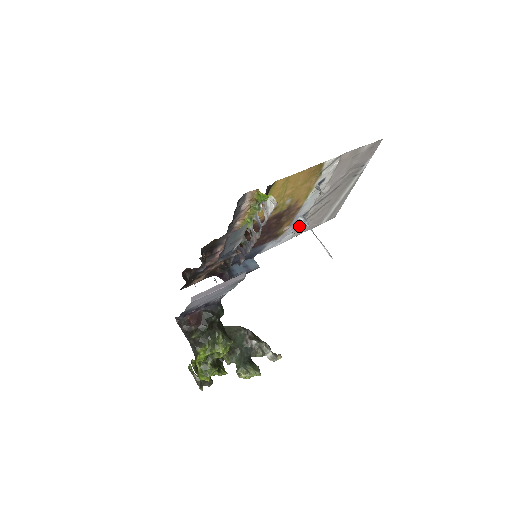
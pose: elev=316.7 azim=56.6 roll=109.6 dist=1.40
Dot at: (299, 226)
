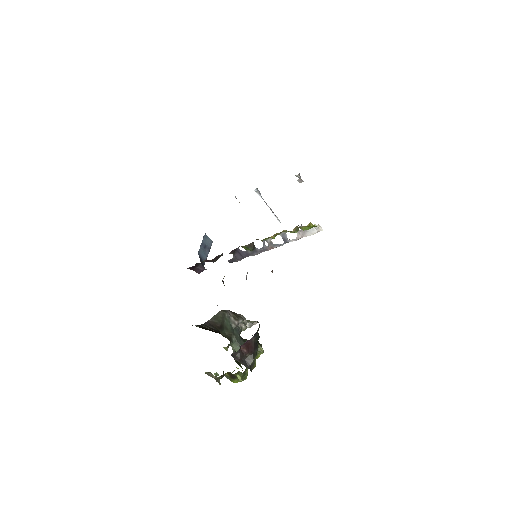
Dot at: occluded
